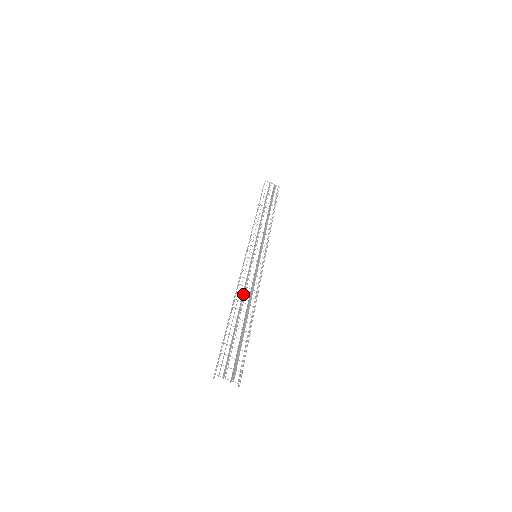
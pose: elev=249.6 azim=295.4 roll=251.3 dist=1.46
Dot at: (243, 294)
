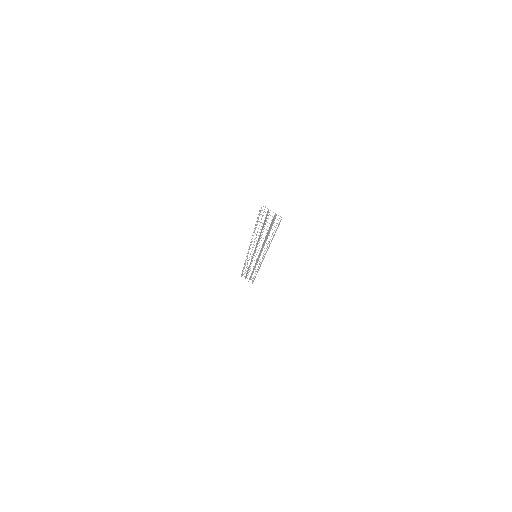
Dot at: occluded
